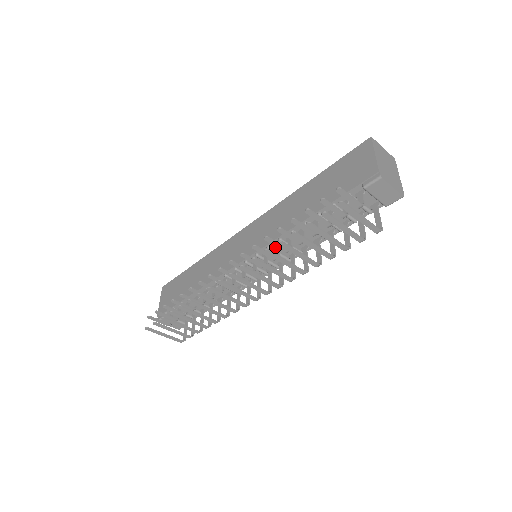
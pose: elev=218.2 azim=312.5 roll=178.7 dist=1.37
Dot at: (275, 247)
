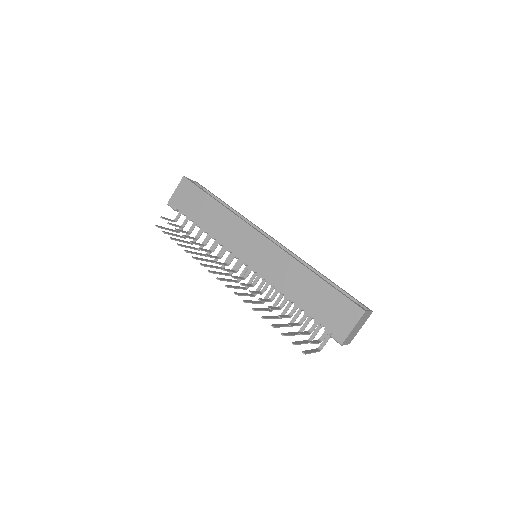
Dot at: (267, 281)
